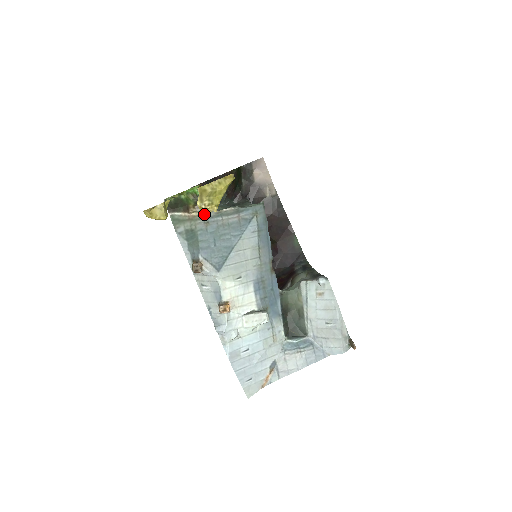
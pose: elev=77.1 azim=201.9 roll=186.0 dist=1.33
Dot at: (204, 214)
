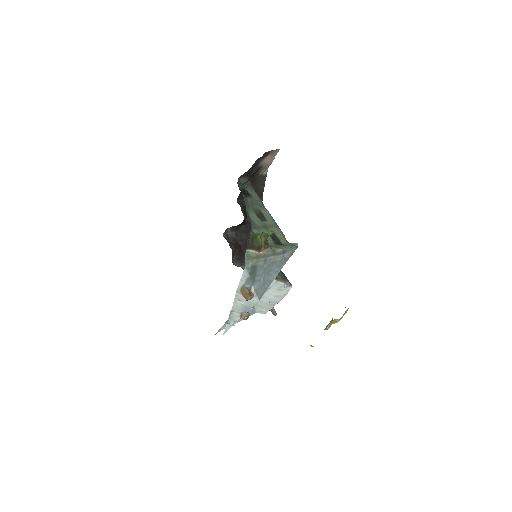
Dot at: (266, 253)
